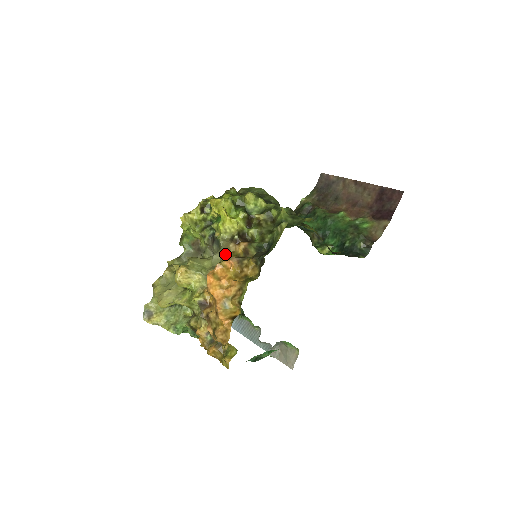
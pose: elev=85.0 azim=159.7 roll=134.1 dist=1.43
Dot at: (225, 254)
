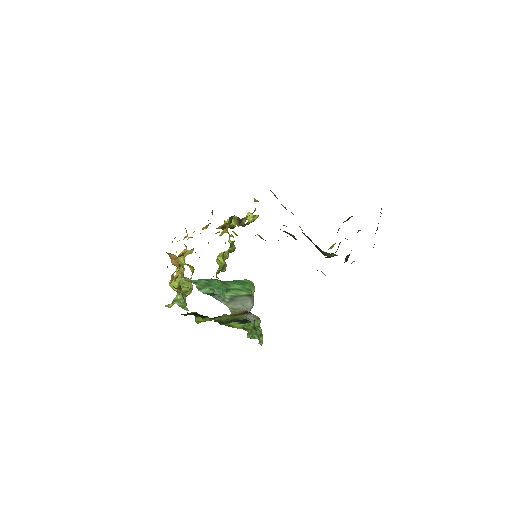
Dot at: occluded
